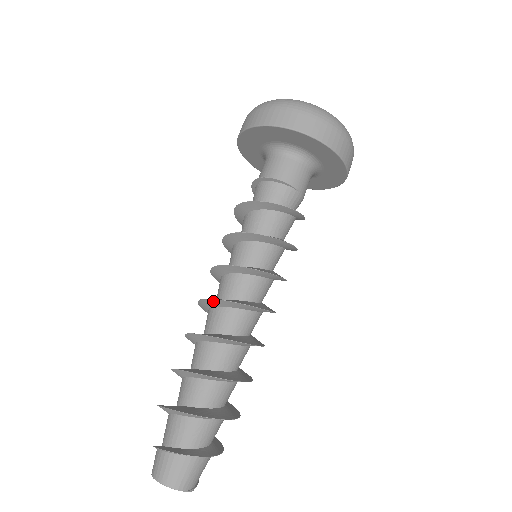
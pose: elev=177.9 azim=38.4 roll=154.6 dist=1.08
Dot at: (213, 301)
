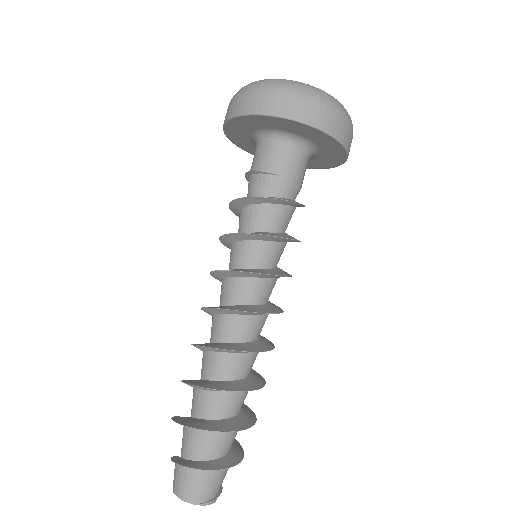
Dot at: (205, 310)
